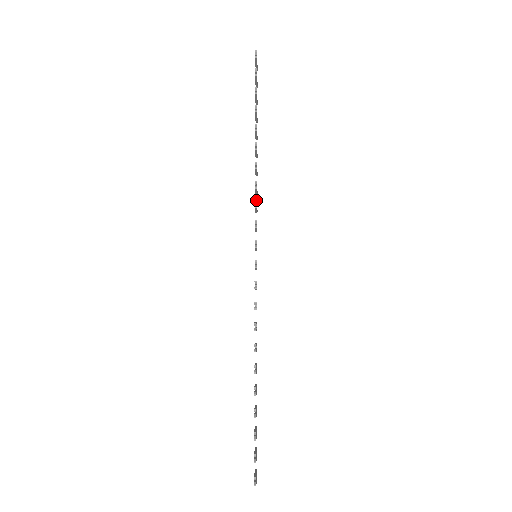
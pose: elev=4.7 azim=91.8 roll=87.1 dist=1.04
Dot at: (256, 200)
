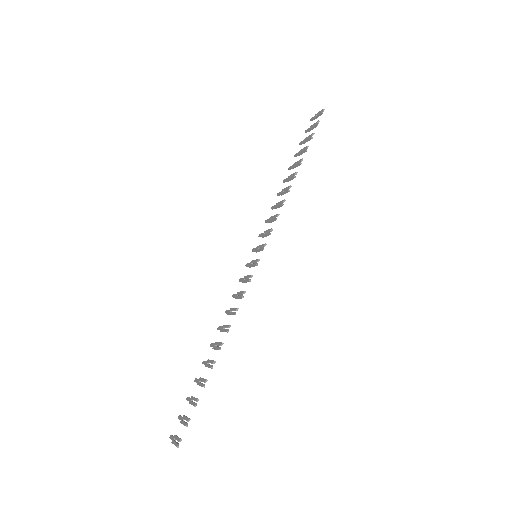
Dot at: (279, 214)
